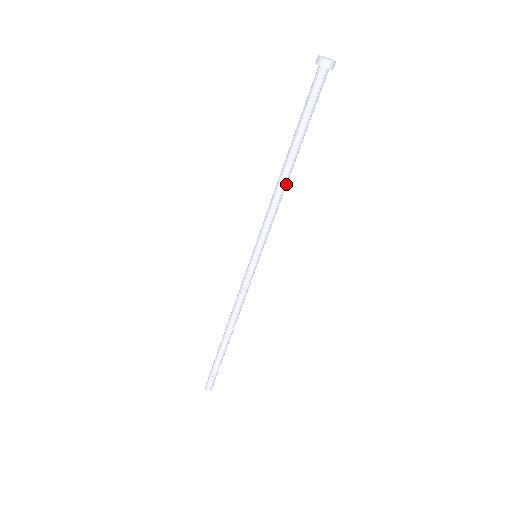
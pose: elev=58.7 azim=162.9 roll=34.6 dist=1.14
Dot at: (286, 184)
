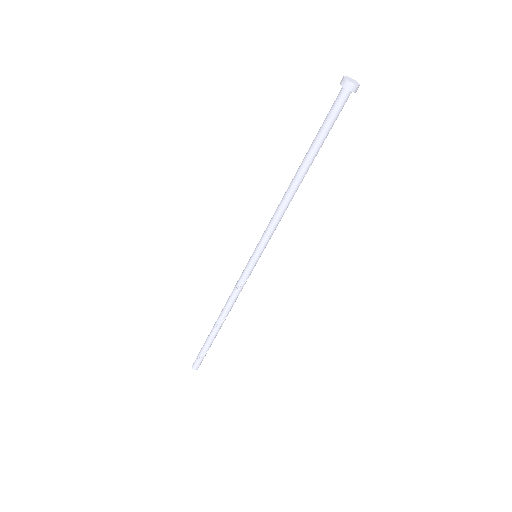
Dot at: (294, 194)
